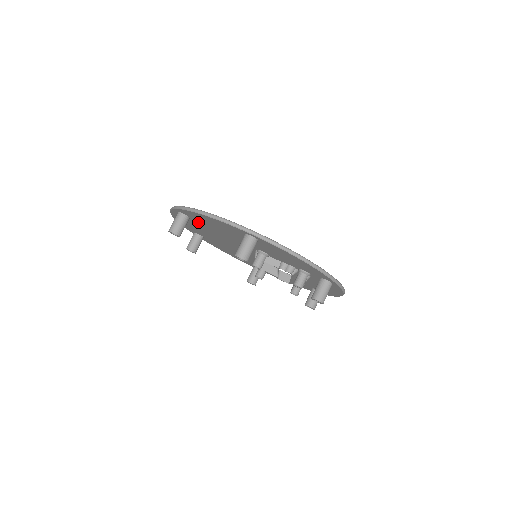
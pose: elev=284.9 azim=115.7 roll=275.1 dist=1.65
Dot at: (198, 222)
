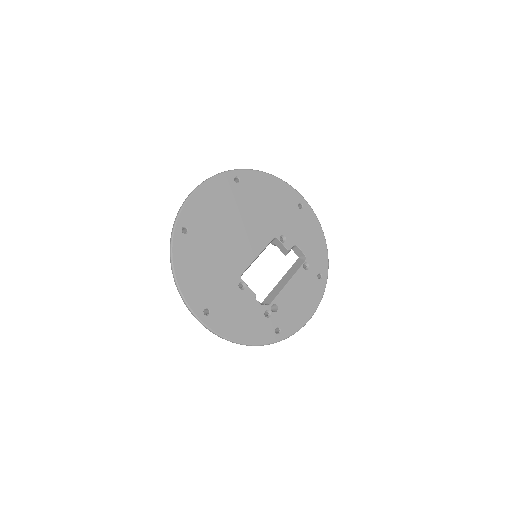
Dot at: (196, 238)
